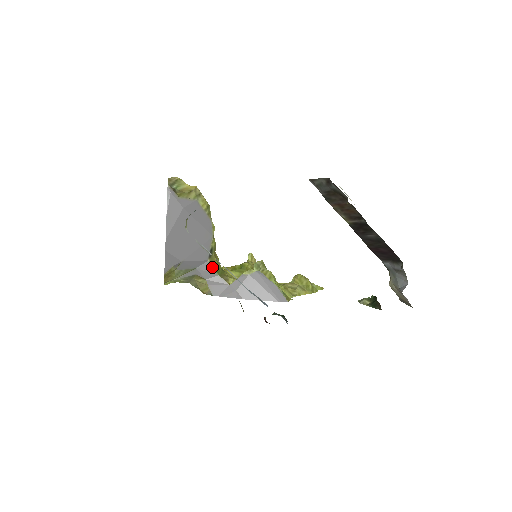
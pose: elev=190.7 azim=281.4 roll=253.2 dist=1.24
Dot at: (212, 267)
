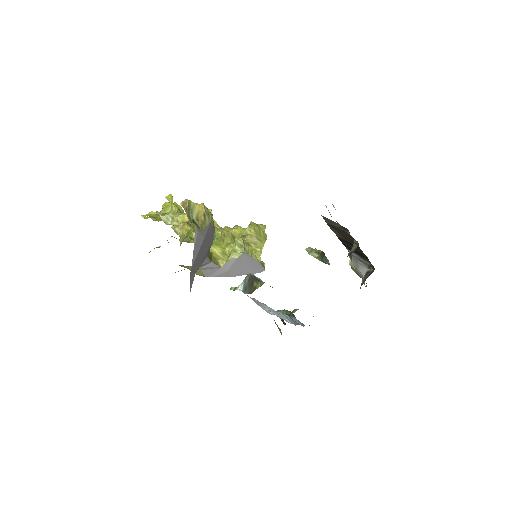
Dot at: (208, 259)
